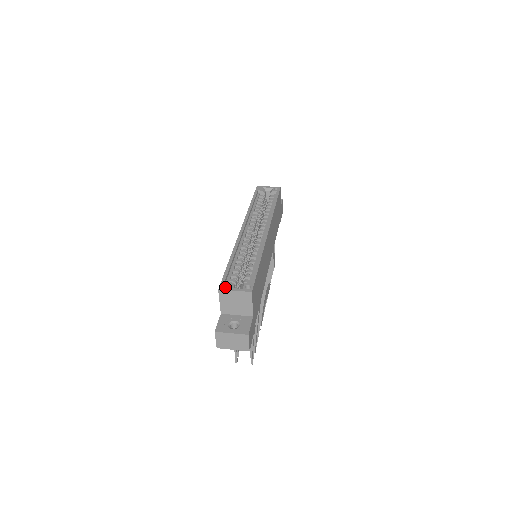
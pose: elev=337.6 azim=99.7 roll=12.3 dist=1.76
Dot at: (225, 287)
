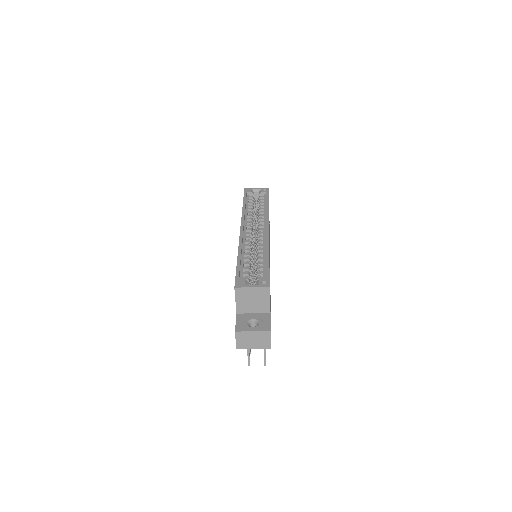
Dot at: (241, 285)
